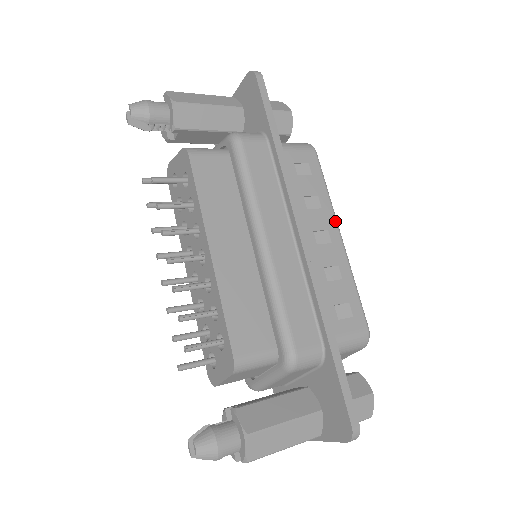
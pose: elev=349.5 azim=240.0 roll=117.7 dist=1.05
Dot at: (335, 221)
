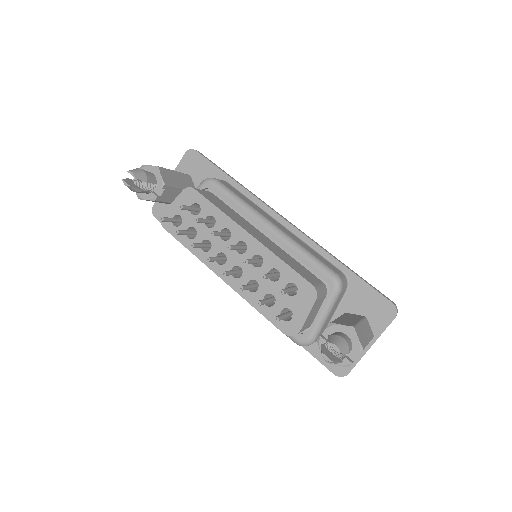
Dot at: occluded
